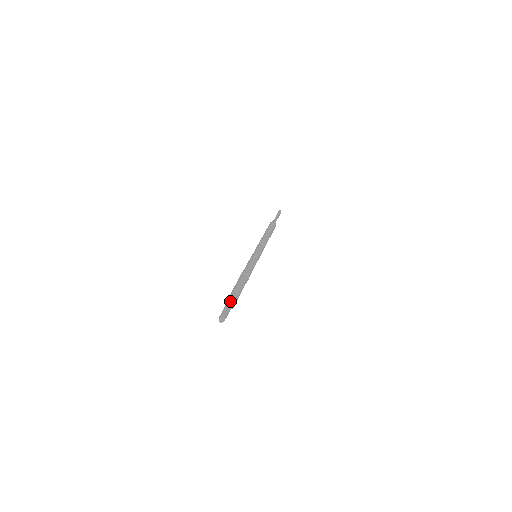
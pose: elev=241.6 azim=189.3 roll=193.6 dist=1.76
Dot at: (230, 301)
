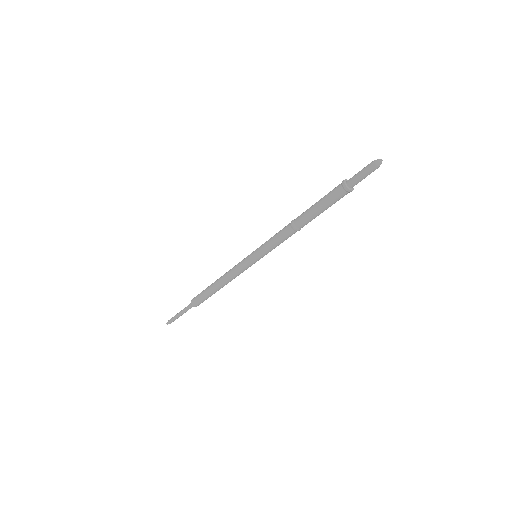
Dot at: (347, 181)
